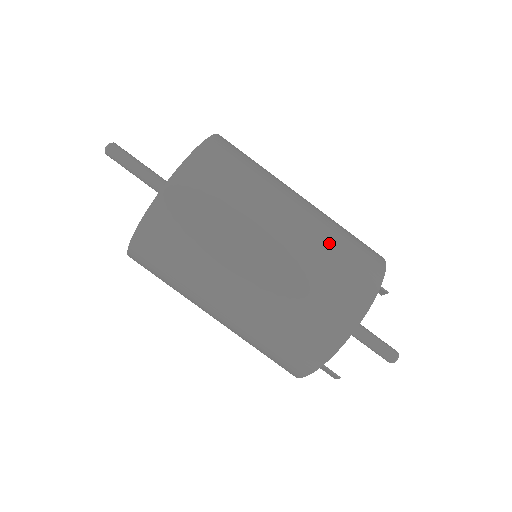
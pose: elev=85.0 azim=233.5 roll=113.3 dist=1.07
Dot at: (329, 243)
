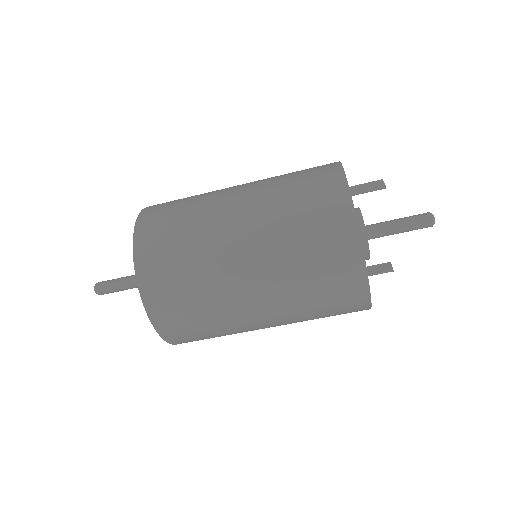
Dot at: (296, 275)
